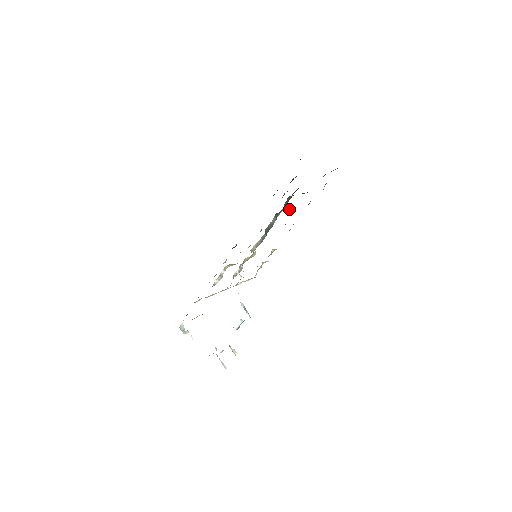
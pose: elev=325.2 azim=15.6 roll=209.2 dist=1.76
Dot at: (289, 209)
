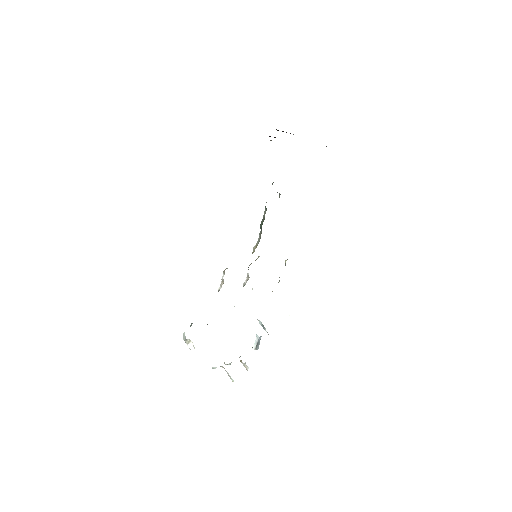
Dot at: occluded
